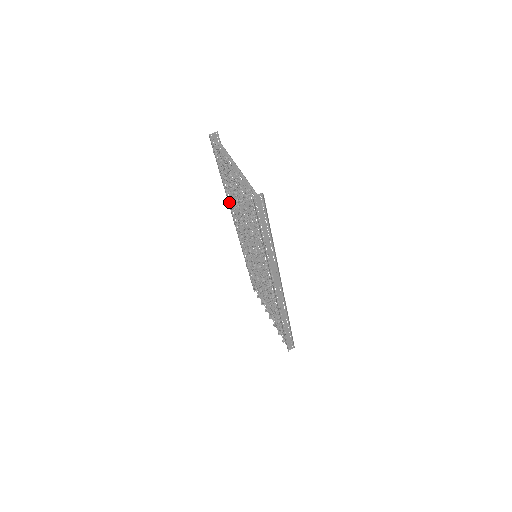
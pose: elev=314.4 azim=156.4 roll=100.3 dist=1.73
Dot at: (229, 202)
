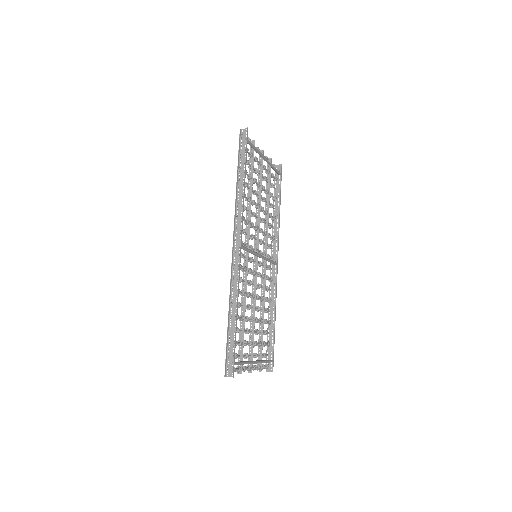
Dot at: (272, 232)
